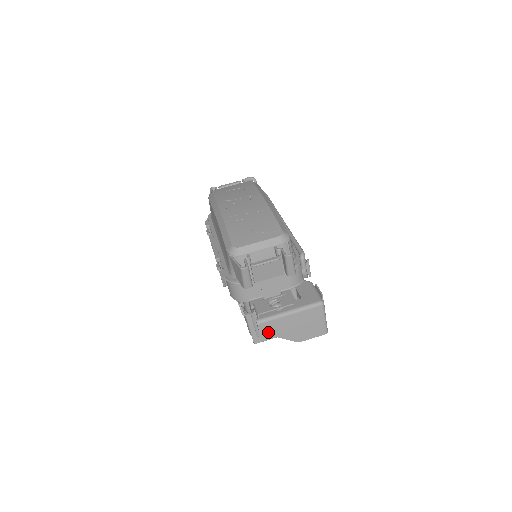
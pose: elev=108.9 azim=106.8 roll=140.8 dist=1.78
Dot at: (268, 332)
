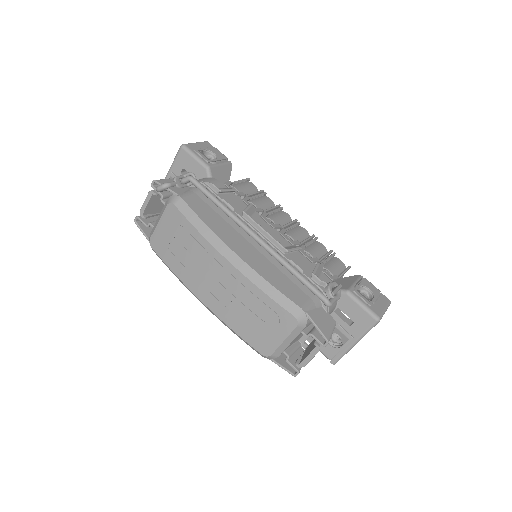
Dot at: occluded
